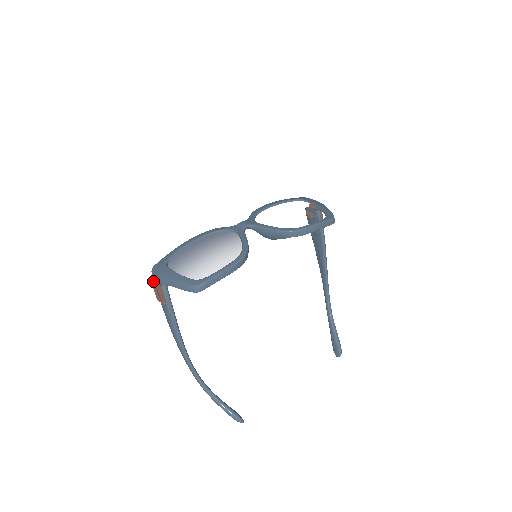
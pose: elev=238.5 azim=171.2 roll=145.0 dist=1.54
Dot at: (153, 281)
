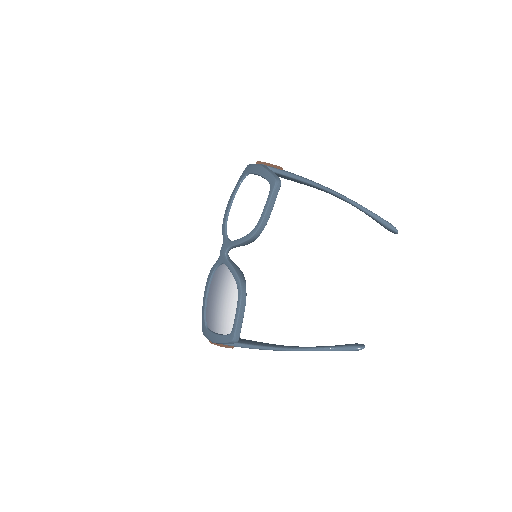
Dot at: (211, 343)
